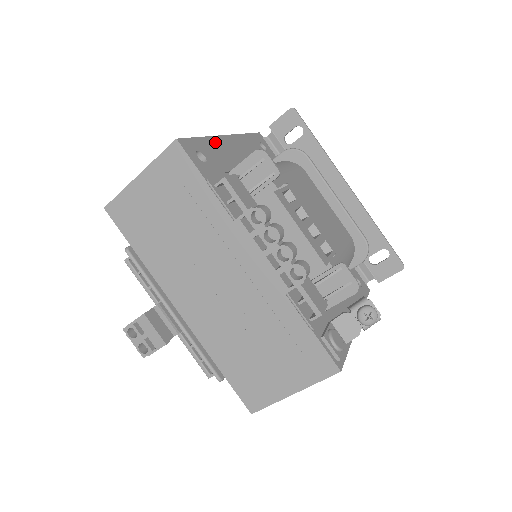
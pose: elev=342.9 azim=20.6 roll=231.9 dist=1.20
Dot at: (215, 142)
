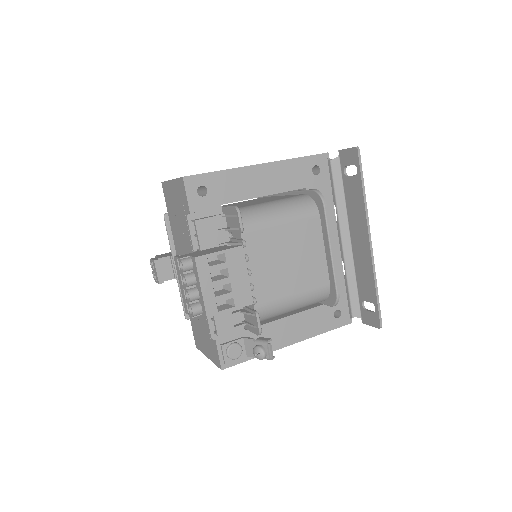
Dot at: (235, 174)
